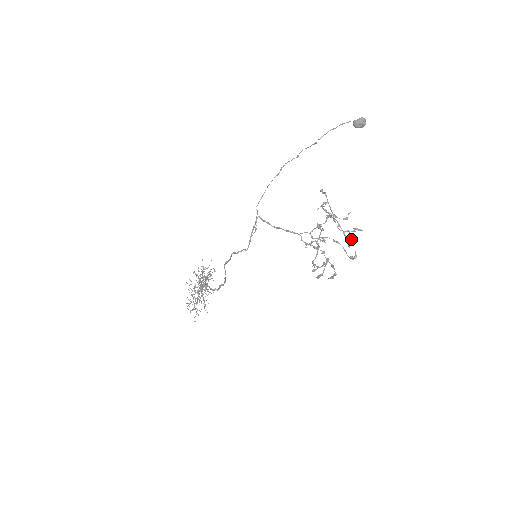
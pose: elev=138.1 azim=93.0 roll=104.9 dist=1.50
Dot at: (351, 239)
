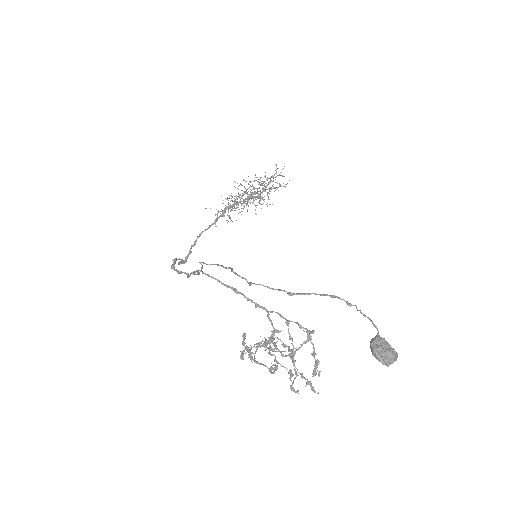
Dot at: (319, 374)
